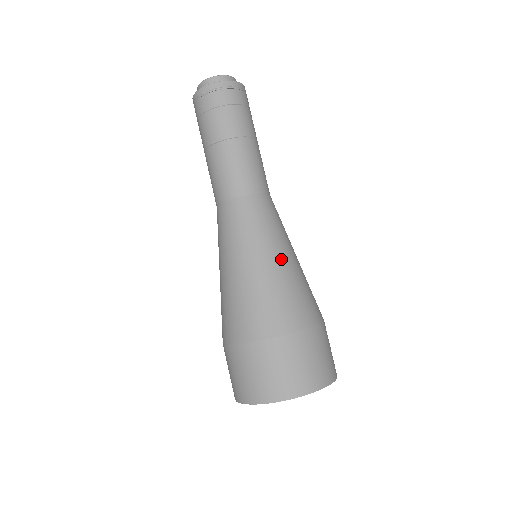
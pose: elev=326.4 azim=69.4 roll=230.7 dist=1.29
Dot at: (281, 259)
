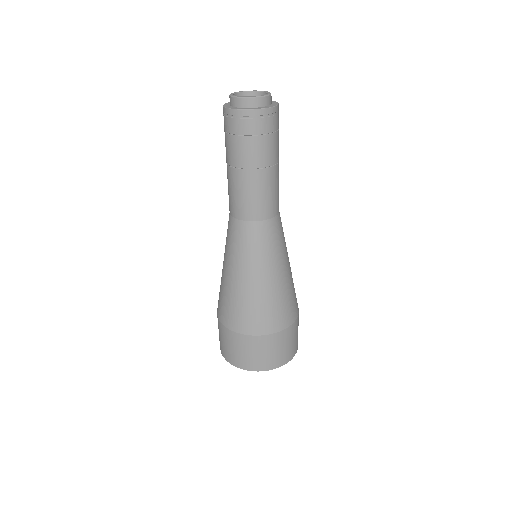
Dot at: (289, 262)
